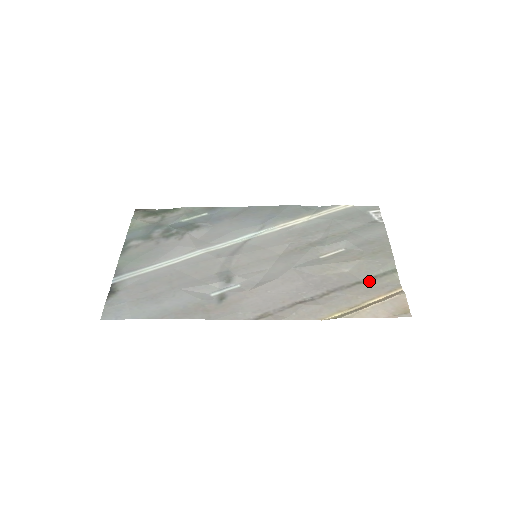
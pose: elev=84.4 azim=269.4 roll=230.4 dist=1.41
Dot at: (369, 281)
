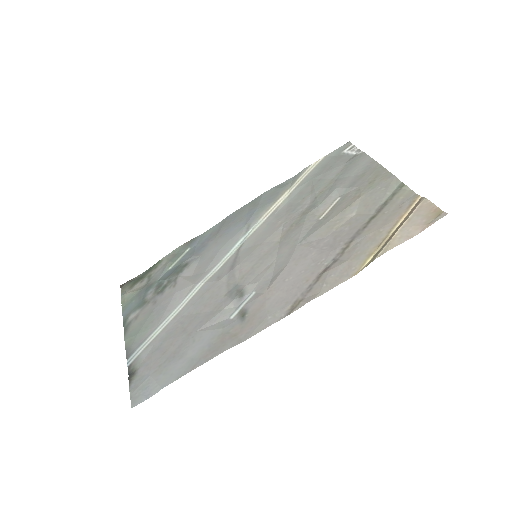
Dot at: (382, 210)
